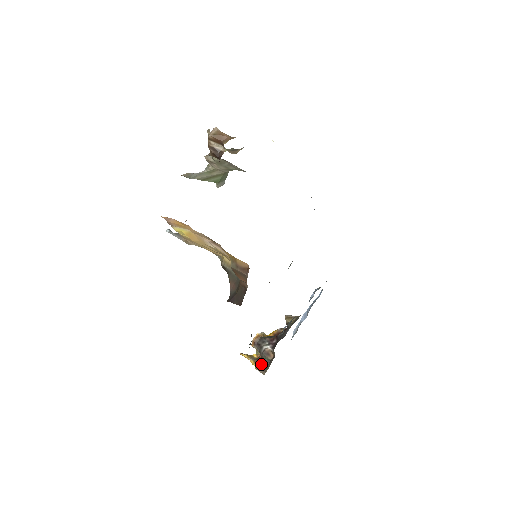
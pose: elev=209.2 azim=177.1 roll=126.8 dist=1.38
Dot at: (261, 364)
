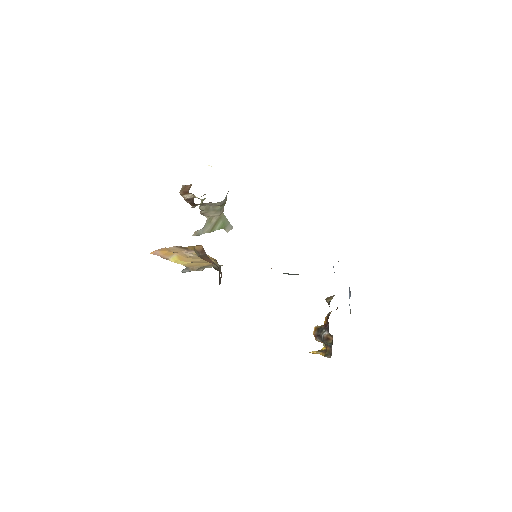
Dot at: (327, 351)
